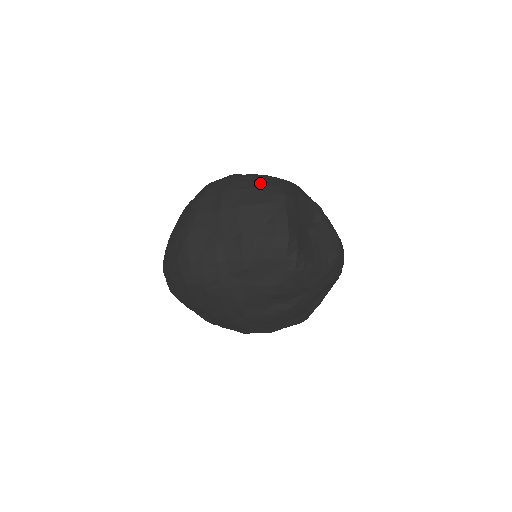
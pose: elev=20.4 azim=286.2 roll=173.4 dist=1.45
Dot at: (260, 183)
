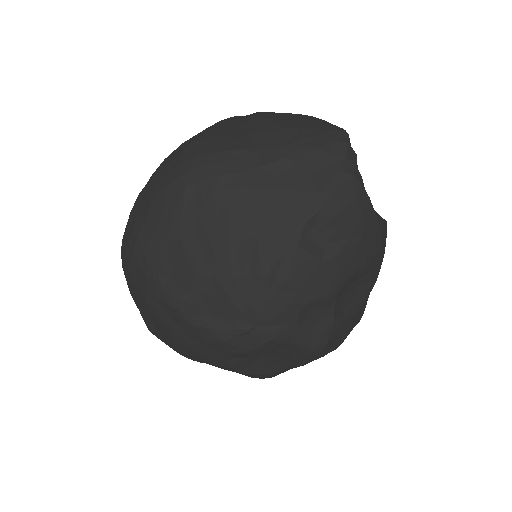
Dot at: occluded
